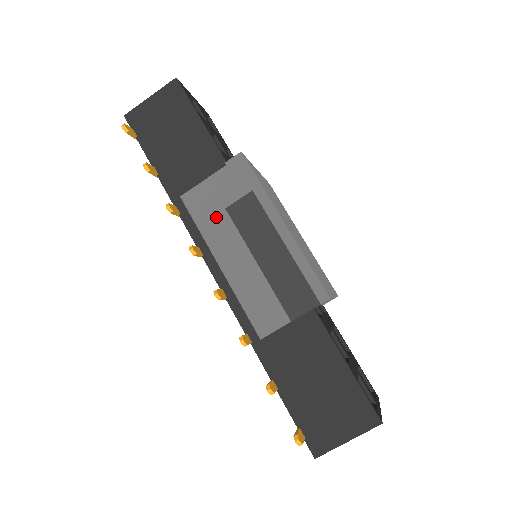
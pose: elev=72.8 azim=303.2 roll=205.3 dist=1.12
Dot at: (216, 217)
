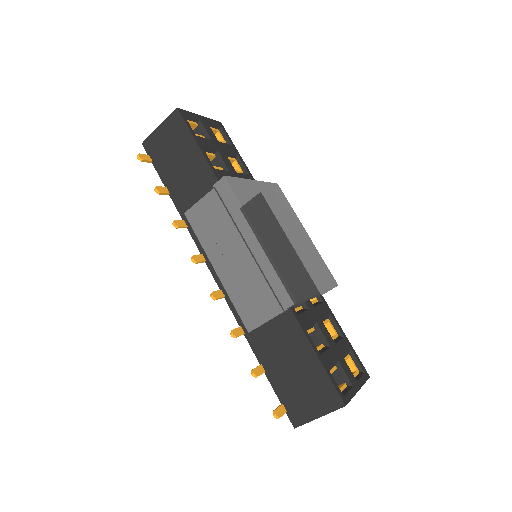
Dot at: (211, 231)
